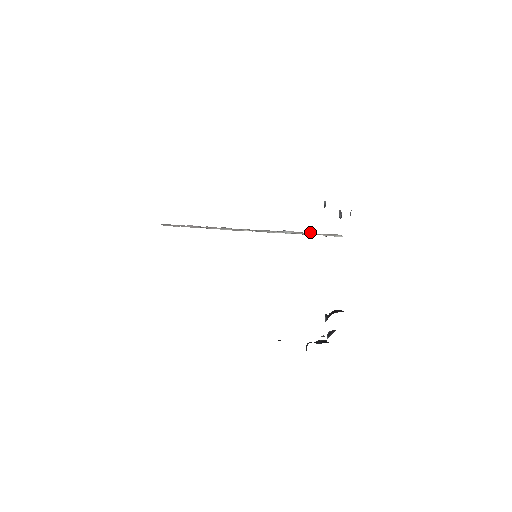
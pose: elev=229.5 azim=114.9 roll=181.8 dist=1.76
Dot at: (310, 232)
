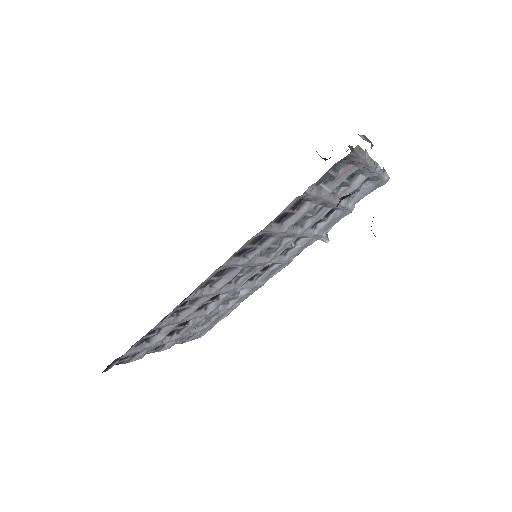
Dot at: occluded
